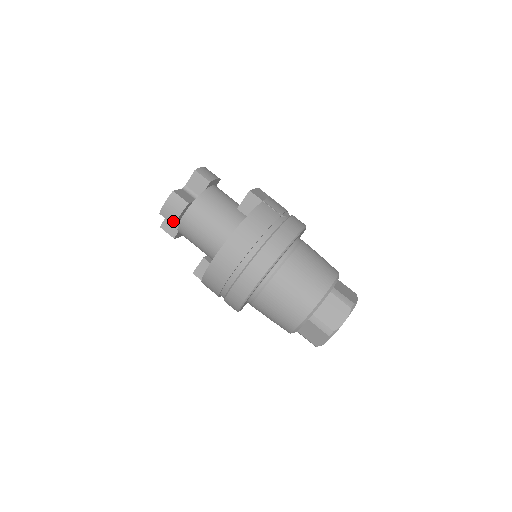
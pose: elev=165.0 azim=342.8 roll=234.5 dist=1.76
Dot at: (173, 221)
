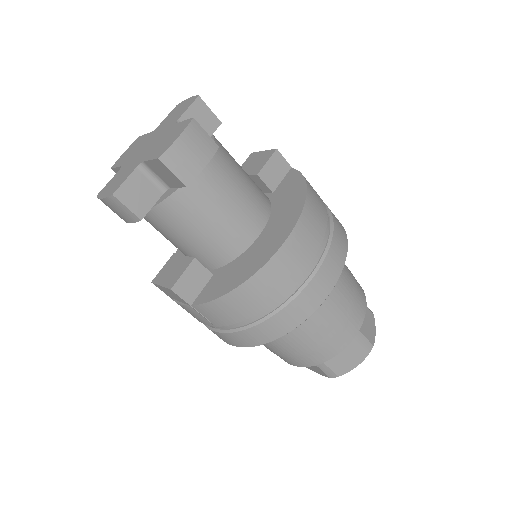
Dot at: (188, 177)
